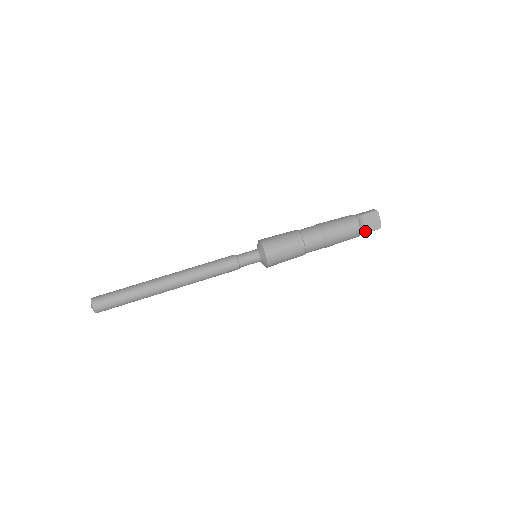
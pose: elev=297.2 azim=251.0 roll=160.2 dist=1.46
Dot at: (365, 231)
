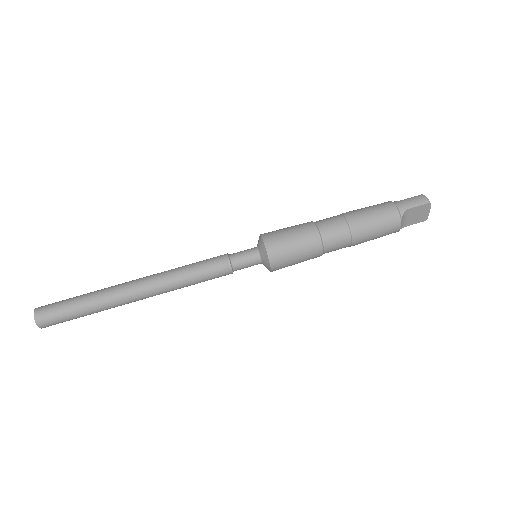
Dot at: (405, 225)
